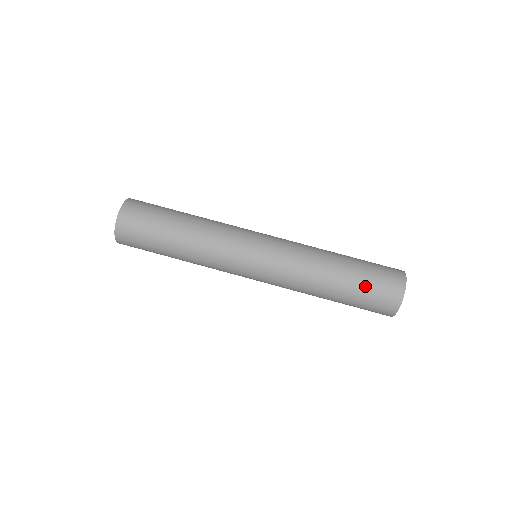
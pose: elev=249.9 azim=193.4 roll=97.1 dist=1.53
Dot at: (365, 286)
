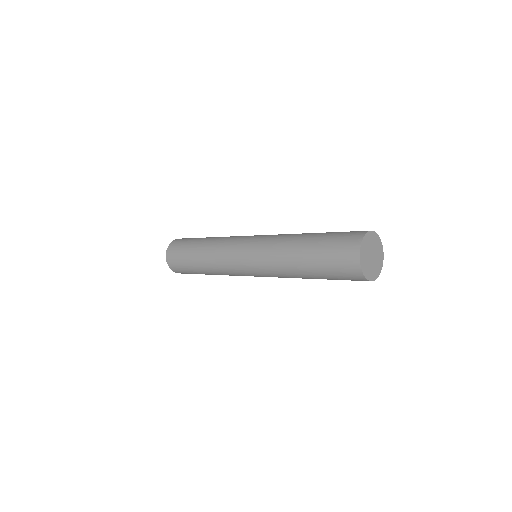
Dot at: (324, 259)
